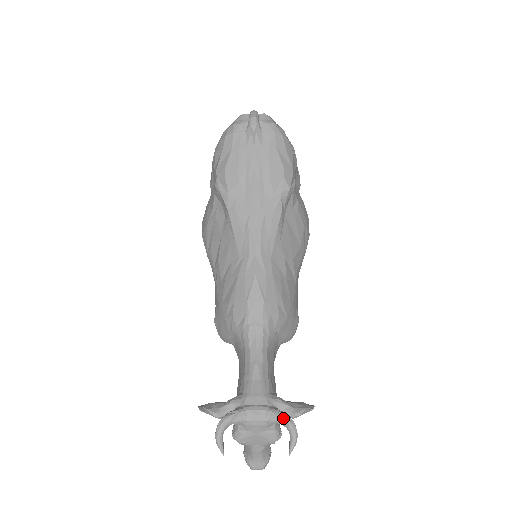
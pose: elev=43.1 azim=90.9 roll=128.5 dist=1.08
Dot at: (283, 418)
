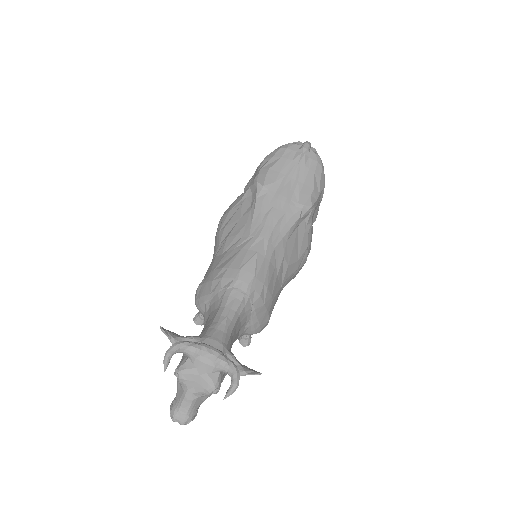
Dot at: (232, 366)
